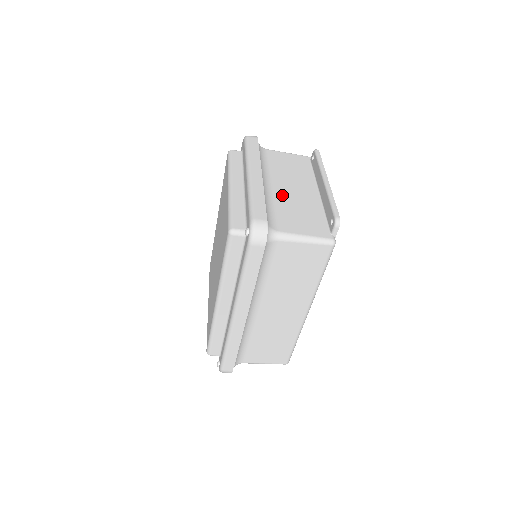
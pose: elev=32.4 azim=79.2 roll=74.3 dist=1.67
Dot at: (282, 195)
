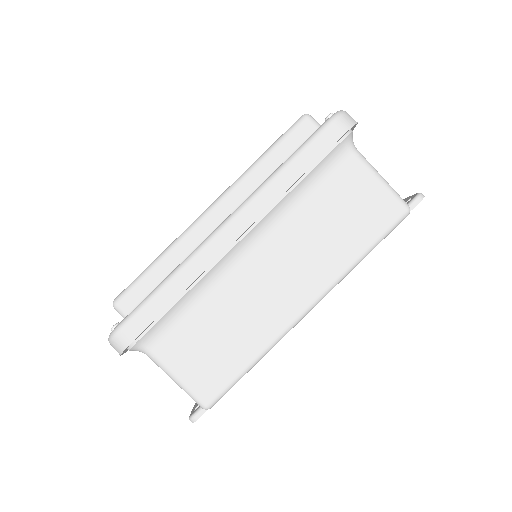
Dot at: occluded
